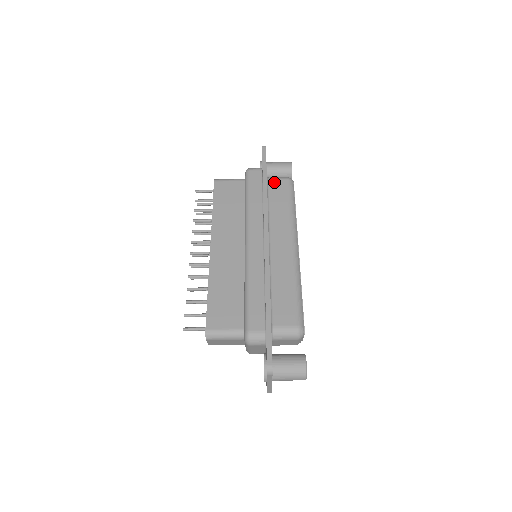
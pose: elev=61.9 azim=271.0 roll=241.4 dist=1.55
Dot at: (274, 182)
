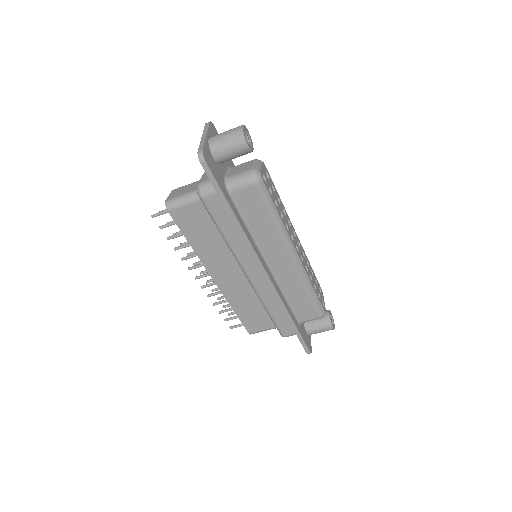
Dot at: (239, 194)
